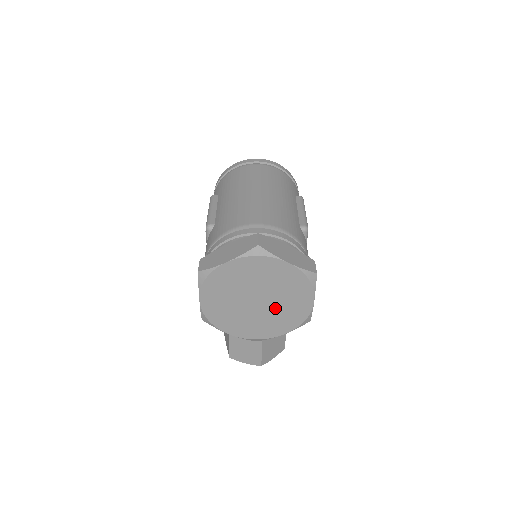
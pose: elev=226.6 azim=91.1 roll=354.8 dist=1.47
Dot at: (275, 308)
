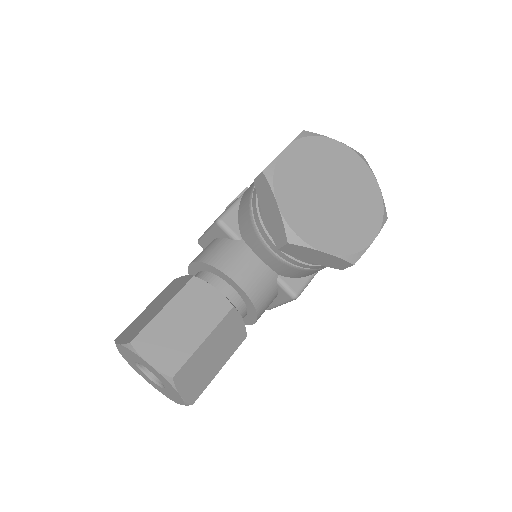
Dot at: (340, 215)
